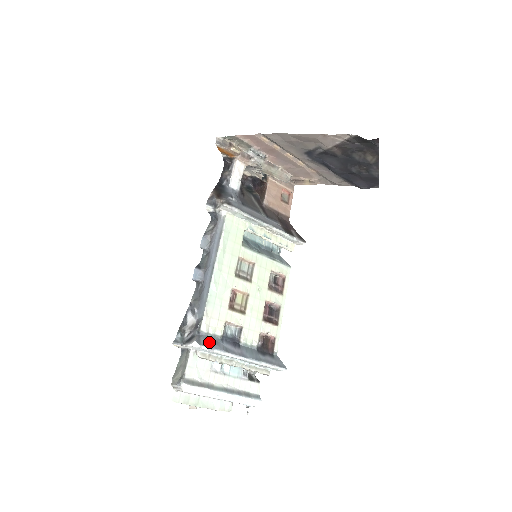
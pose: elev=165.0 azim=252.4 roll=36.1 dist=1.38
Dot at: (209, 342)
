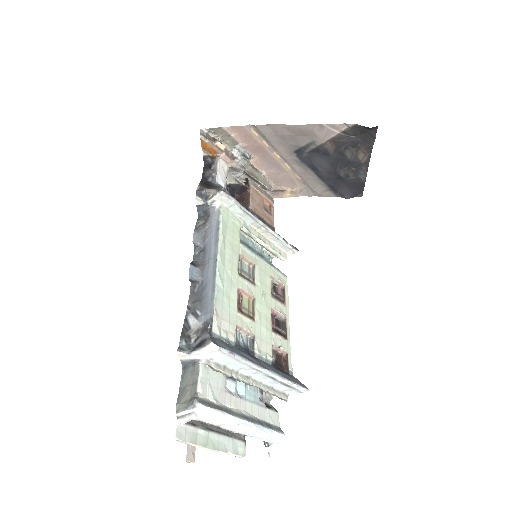
Dot at: (226, 346)
